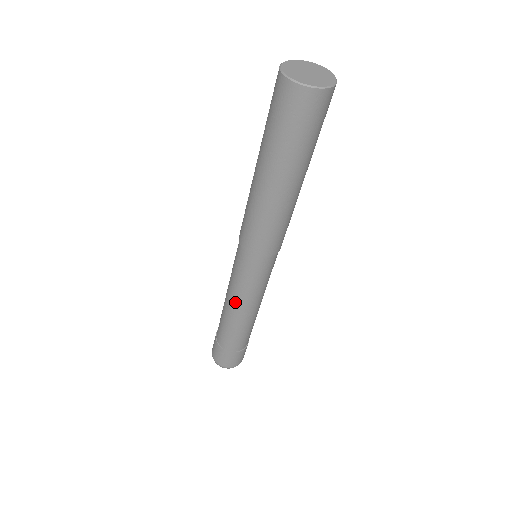
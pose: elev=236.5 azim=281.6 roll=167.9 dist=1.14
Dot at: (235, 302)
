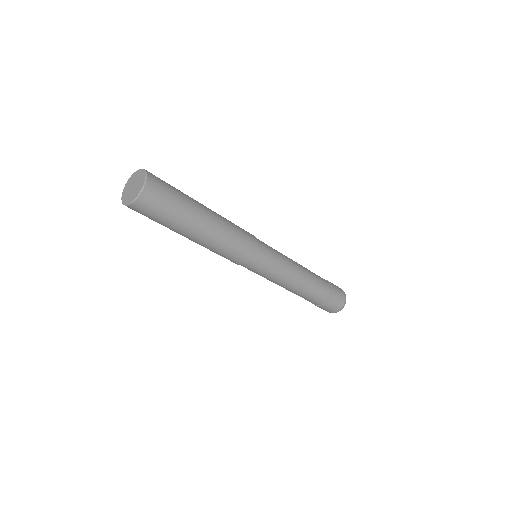
Dot at: occluded
